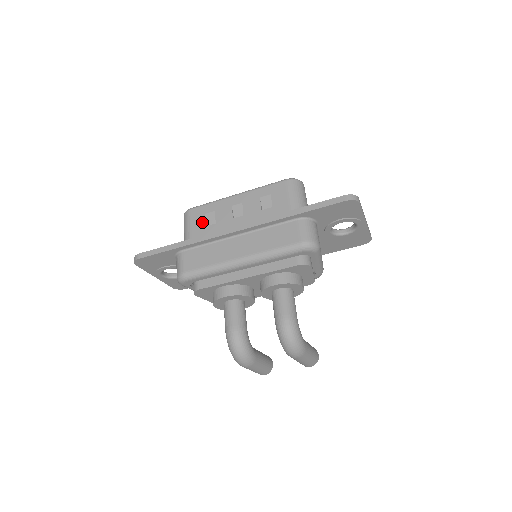
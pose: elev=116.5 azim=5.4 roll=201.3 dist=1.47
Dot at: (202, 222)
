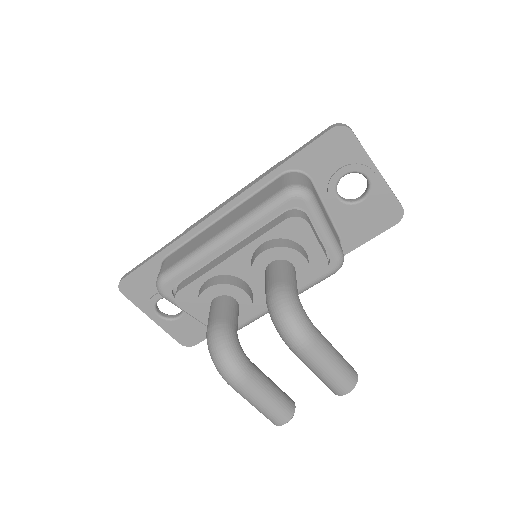
Dot at: occluded
